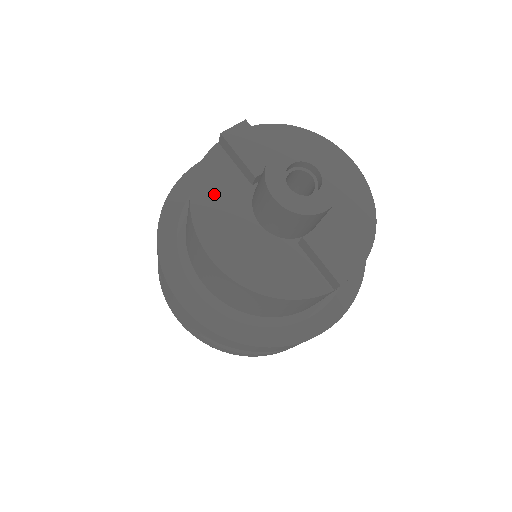
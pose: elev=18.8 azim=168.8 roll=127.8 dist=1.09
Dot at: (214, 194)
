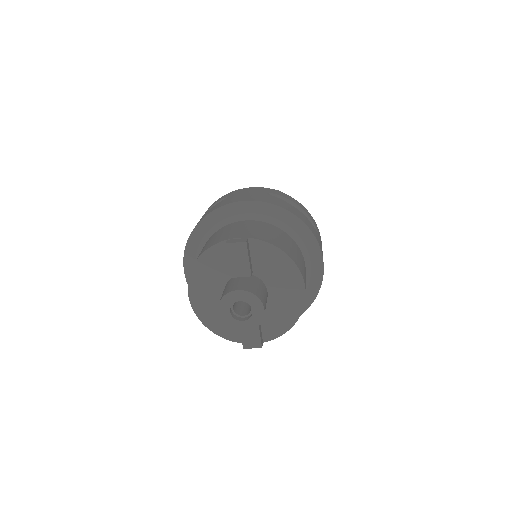
Dot at: (208, 268)
